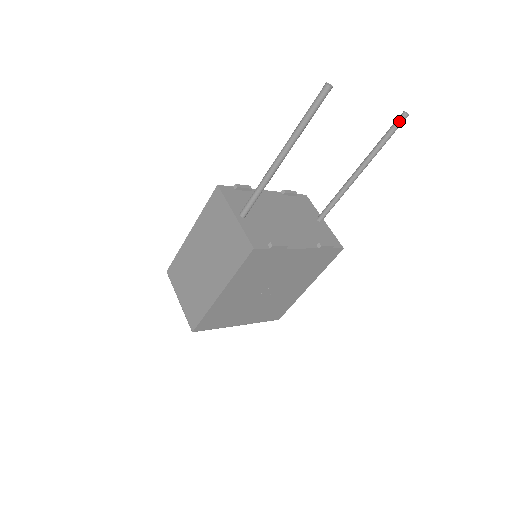
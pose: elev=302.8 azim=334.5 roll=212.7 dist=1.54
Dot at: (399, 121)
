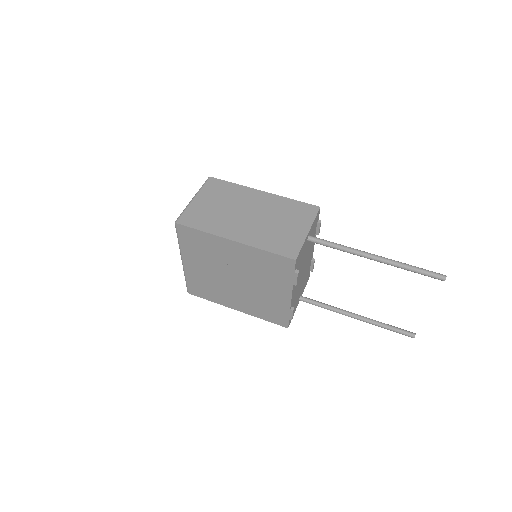
Dot at: (408, 333)
